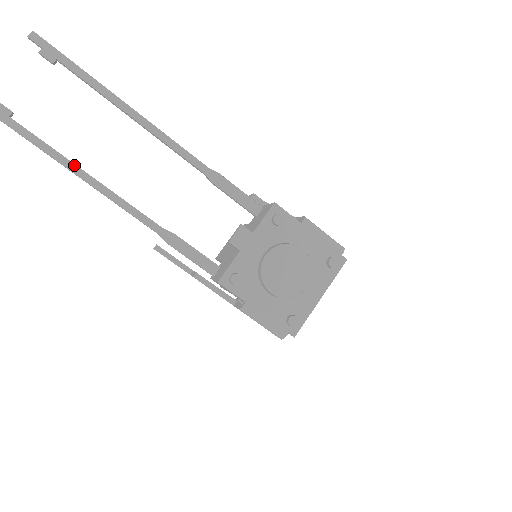
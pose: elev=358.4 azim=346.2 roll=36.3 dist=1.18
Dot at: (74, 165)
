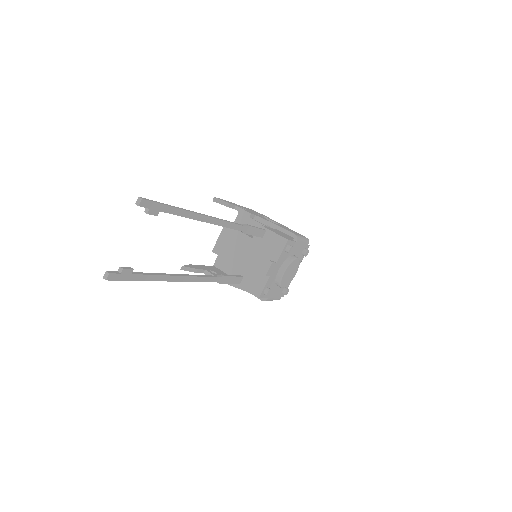
Dot at: (173, 276)
